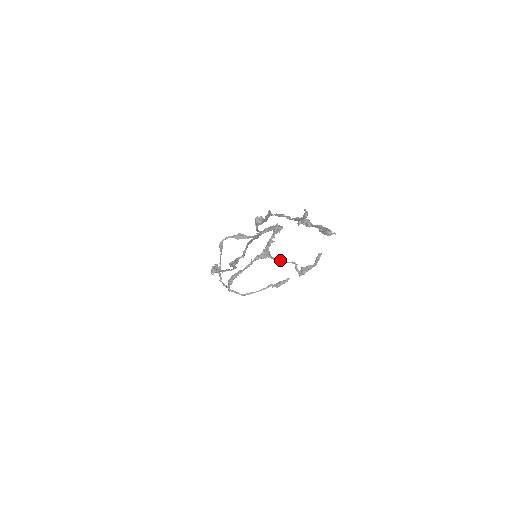
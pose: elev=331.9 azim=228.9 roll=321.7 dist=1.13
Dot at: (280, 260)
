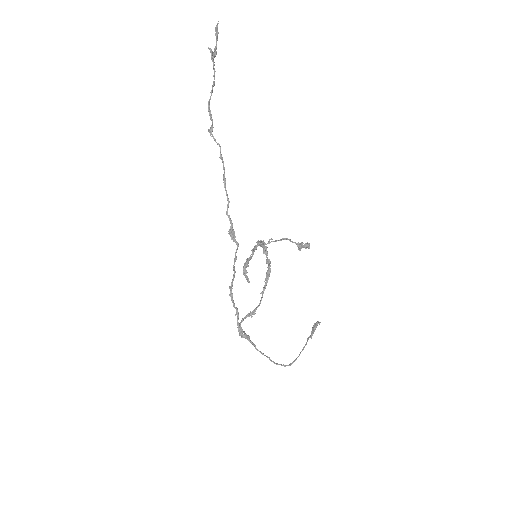
Dot at: (273, 241)
